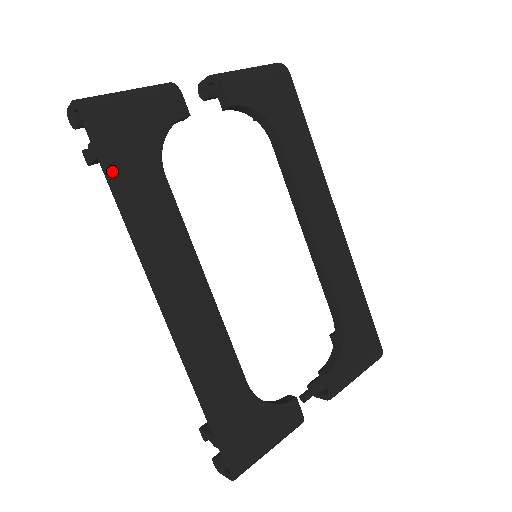
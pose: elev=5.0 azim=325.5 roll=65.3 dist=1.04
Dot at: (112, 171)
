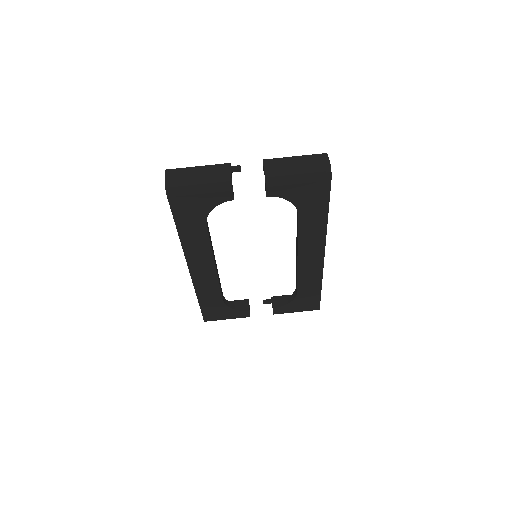
Dot at: (176, 220)
